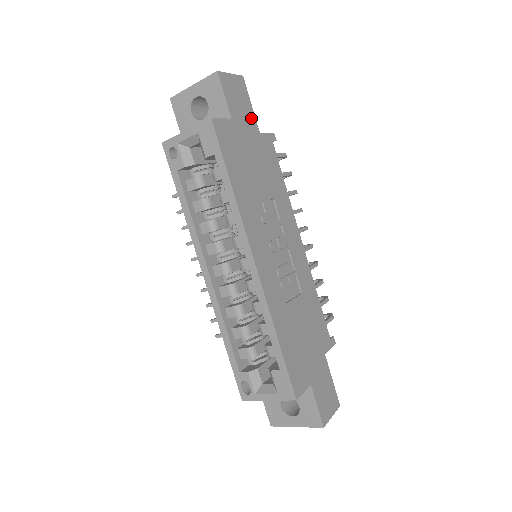
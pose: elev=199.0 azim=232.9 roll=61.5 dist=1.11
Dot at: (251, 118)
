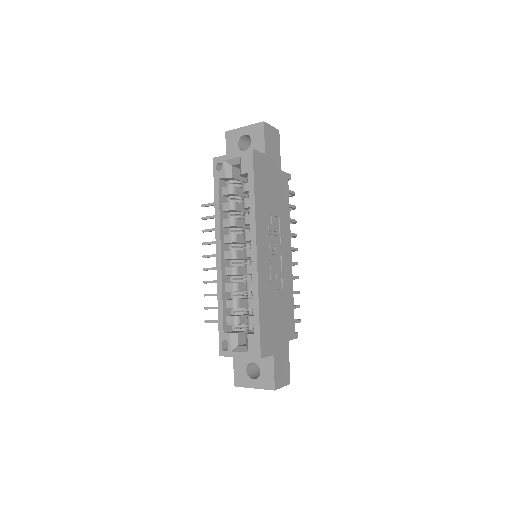
Dot at: (278, 159)
